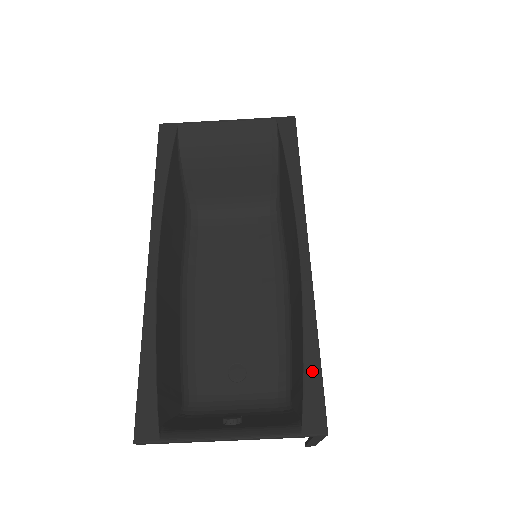
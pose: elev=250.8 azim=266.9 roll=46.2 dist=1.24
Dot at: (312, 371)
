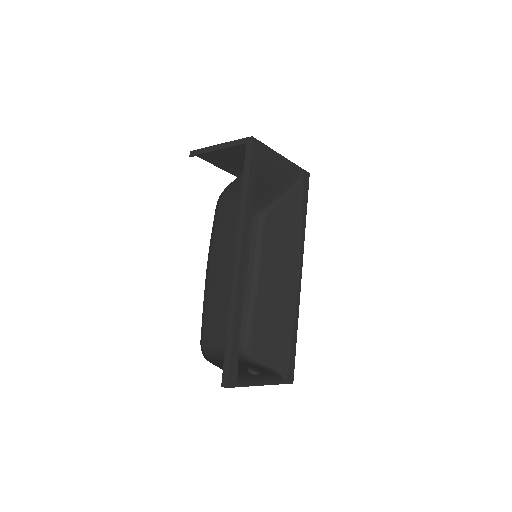
Dot at: (293, 350)
